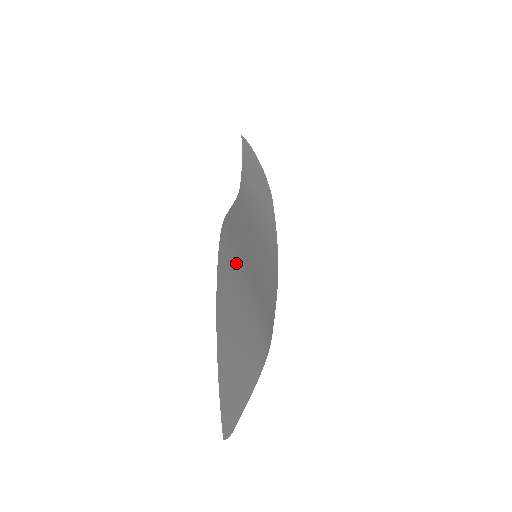
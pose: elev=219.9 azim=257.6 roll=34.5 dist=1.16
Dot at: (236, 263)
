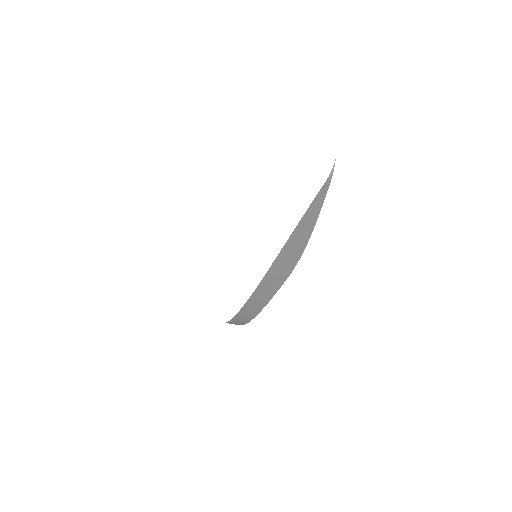
Dot at: occluded
